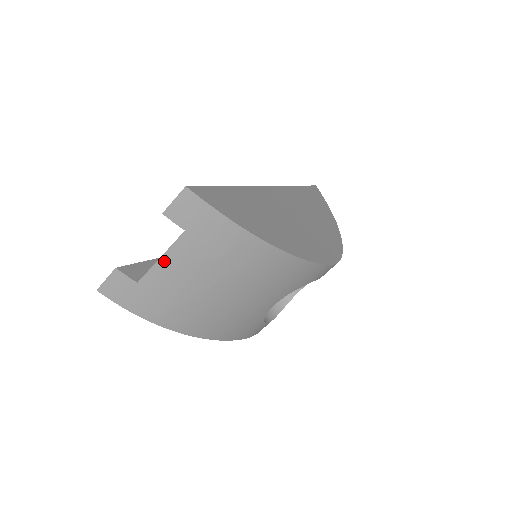
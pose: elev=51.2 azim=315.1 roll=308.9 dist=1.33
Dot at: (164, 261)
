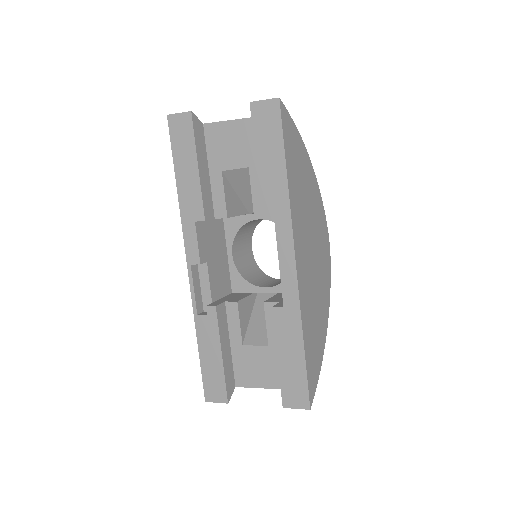
Dot at: (262, 385)
